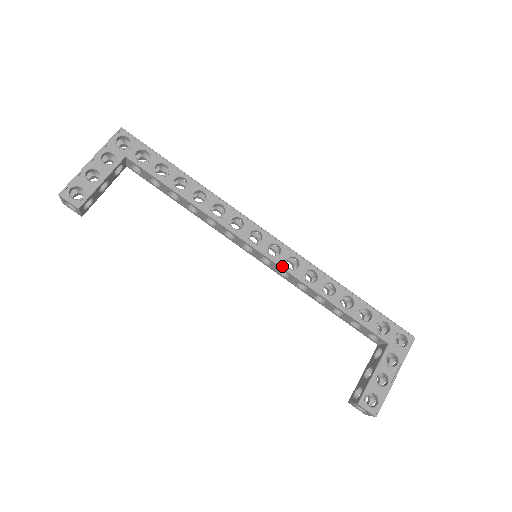
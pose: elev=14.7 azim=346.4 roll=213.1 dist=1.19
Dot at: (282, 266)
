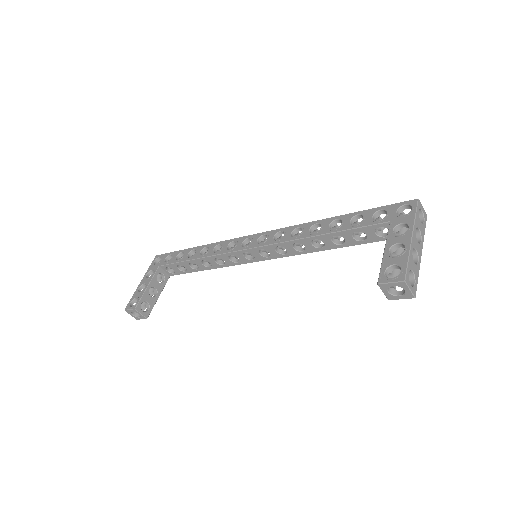
Dot at: (270, 244)
